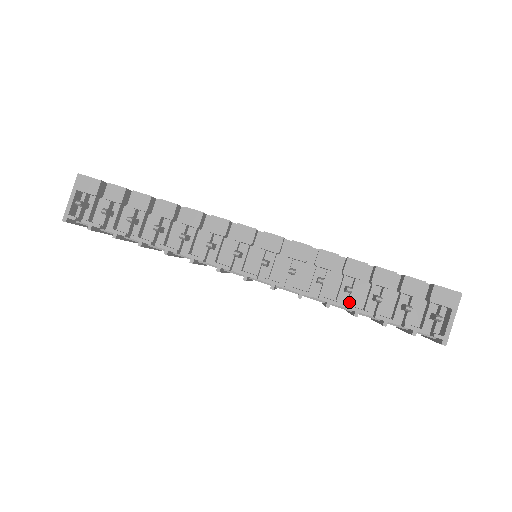
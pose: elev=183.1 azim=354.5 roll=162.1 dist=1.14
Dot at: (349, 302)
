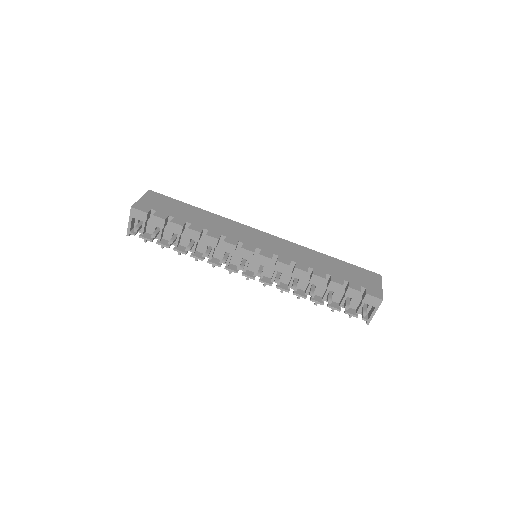
Dot at: (313, 296)
